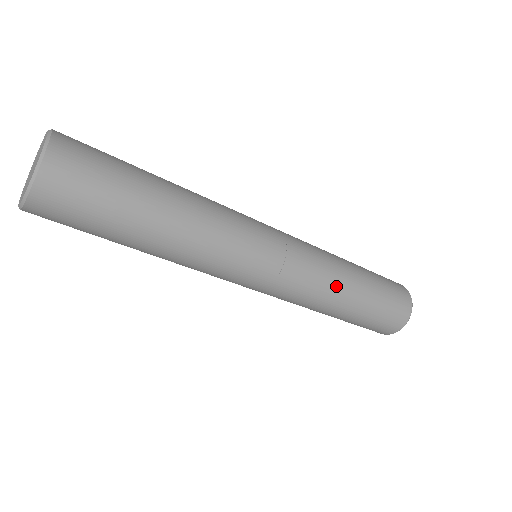
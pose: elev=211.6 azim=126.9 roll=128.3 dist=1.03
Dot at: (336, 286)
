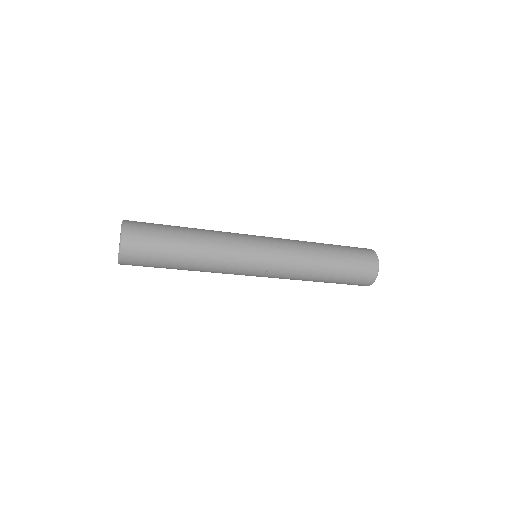
Dot at: (312, 261)
